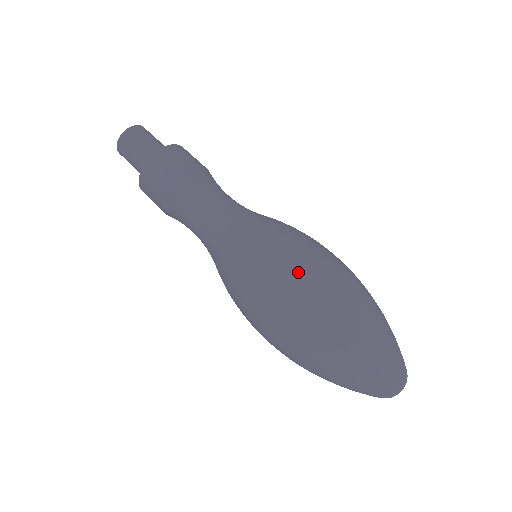
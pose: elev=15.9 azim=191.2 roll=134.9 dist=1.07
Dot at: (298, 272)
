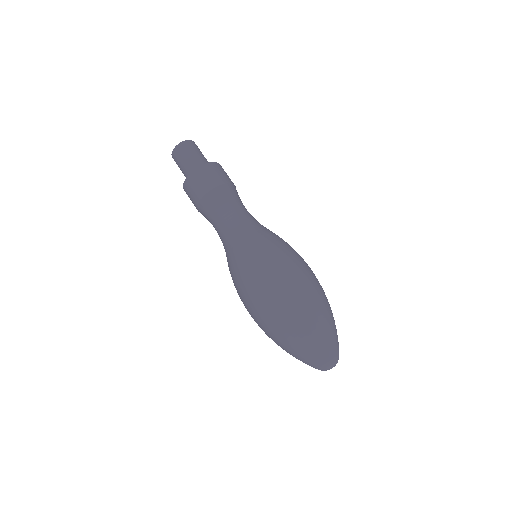
Dot at: (300, 266)
